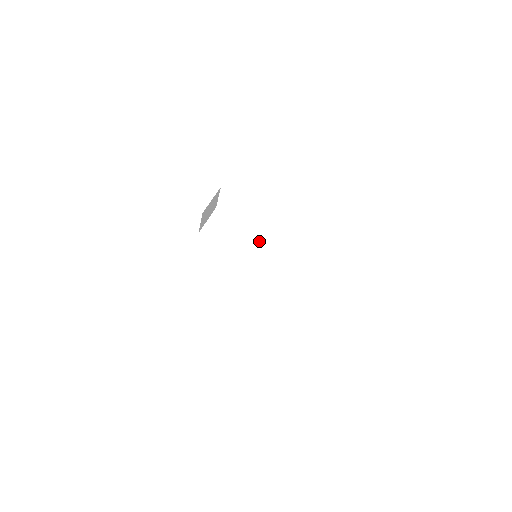
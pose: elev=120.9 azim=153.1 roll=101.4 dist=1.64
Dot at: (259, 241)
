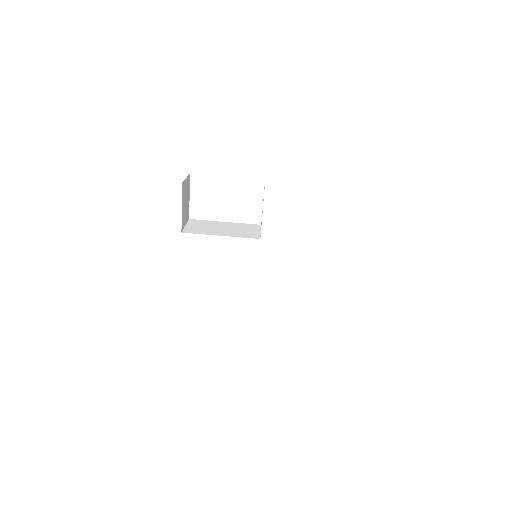
Dot at: (253, 227)
